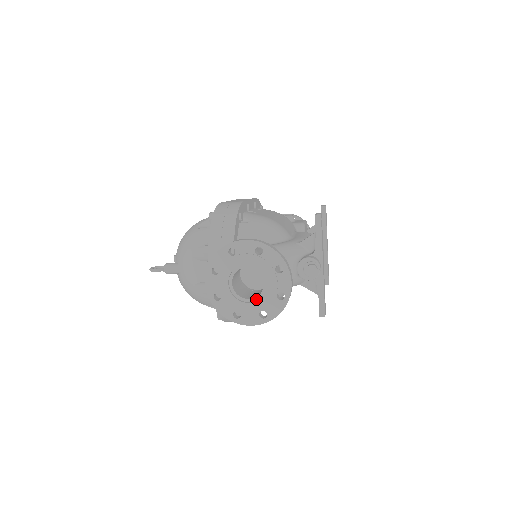
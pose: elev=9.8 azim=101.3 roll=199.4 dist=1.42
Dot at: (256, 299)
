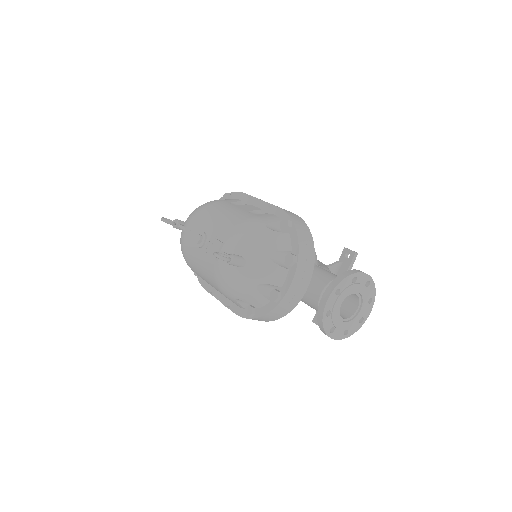
Dot at: (348, 320)
